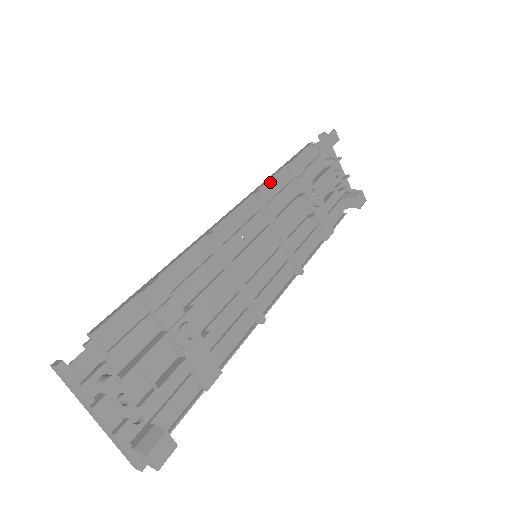
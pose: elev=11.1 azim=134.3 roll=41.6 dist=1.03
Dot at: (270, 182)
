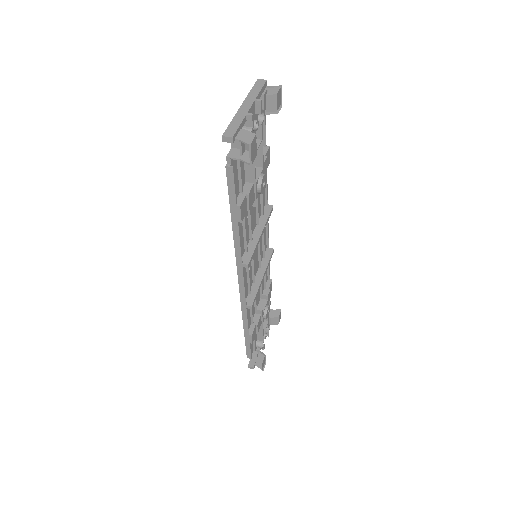
Dot at: (238, 242)
